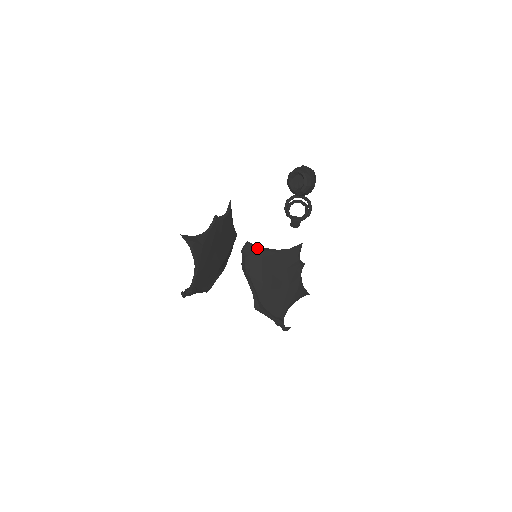
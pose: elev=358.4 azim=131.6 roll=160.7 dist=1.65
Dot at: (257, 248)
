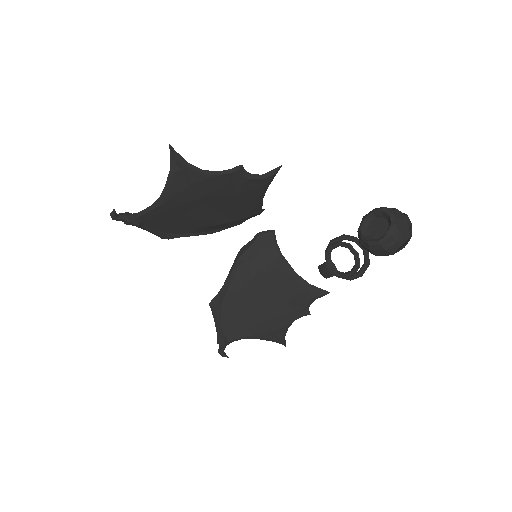
Dot at: (275, 248)
